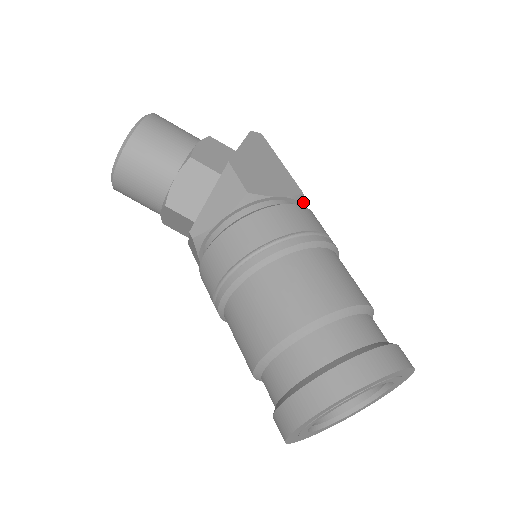
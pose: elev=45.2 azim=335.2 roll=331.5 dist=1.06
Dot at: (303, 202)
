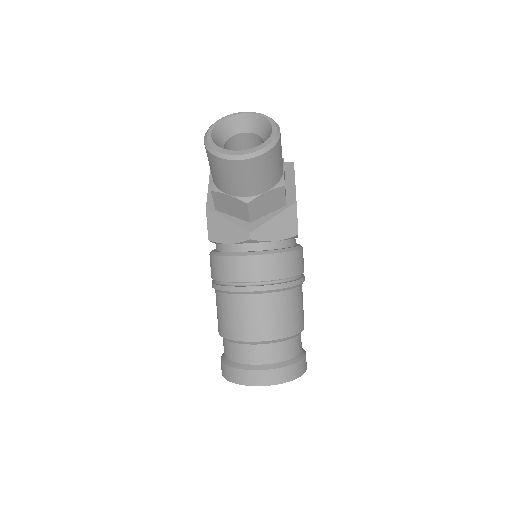
Dot at: occluded
